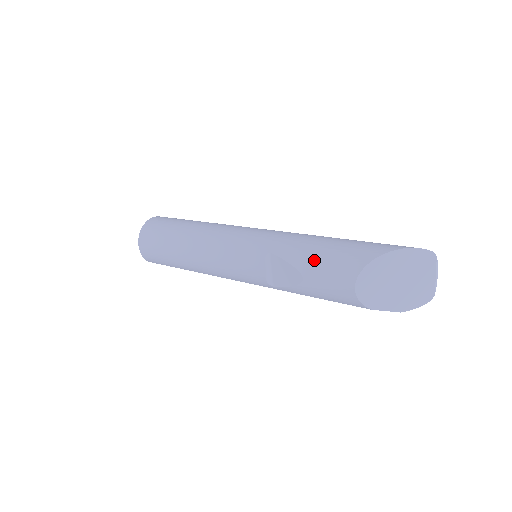
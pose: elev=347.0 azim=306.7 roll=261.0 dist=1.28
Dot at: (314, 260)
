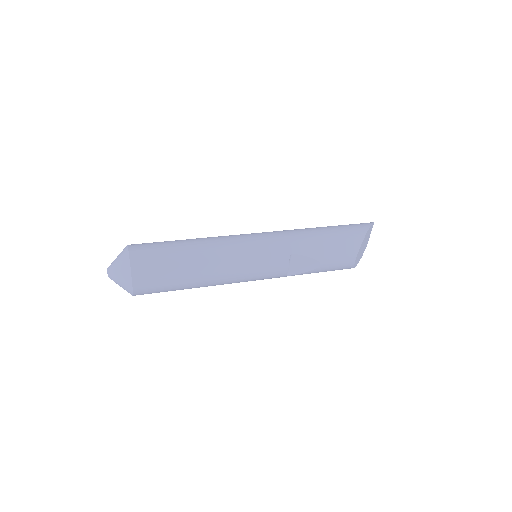
Dot at: (328, 250)
